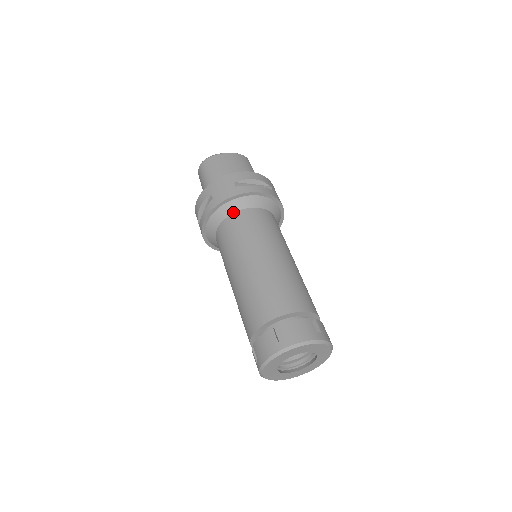
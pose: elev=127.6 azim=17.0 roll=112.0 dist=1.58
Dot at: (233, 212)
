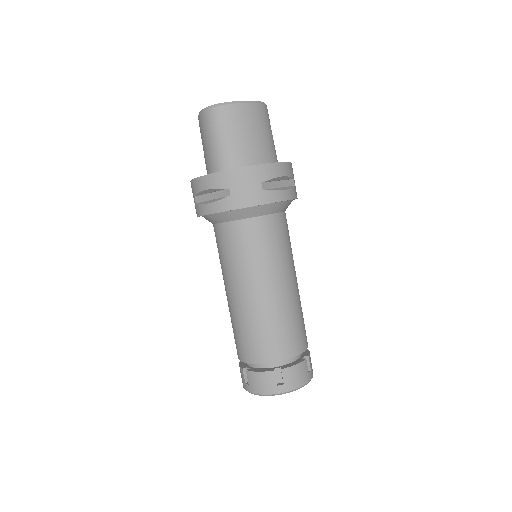
Dot at: (250, 217)
